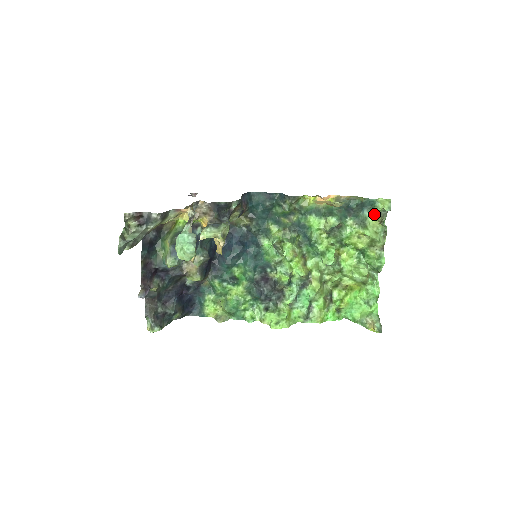
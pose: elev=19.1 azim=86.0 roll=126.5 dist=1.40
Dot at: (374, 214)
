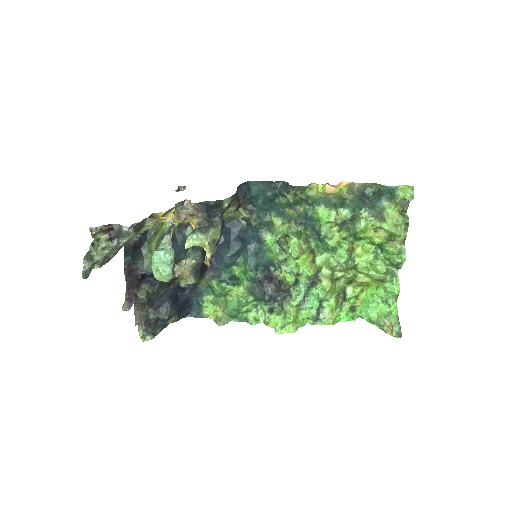
Dot at: (394, 204)
